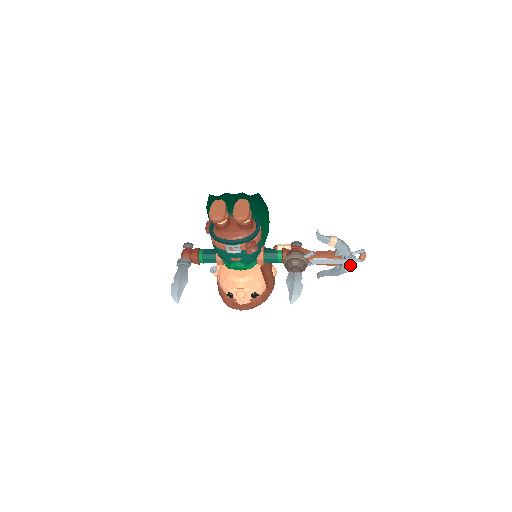
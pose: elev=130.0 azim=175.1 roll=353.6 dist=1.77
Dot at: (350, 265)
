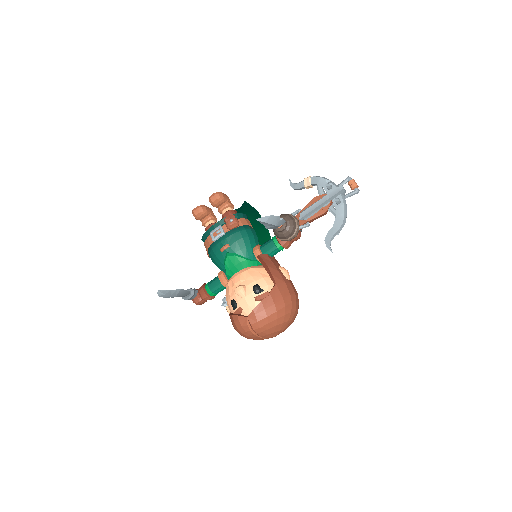
Dot at: (341, 197)
